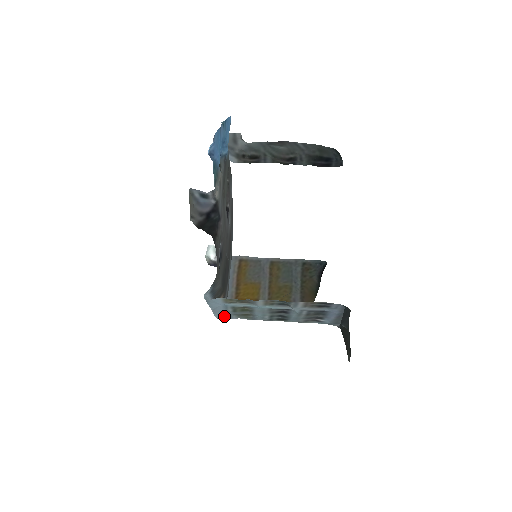
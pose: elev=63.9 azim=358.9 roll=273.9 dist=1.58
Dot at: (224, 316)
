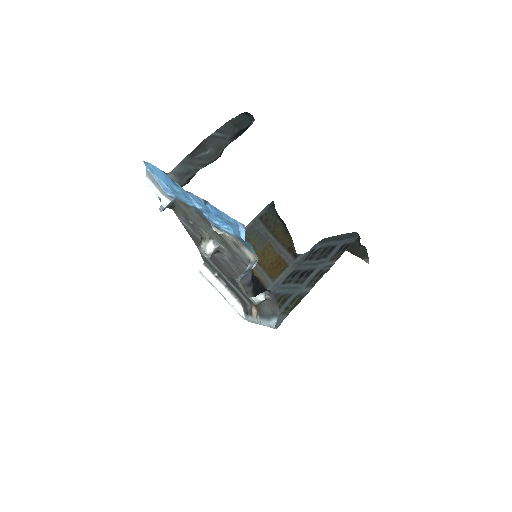
Dot at: occluded
